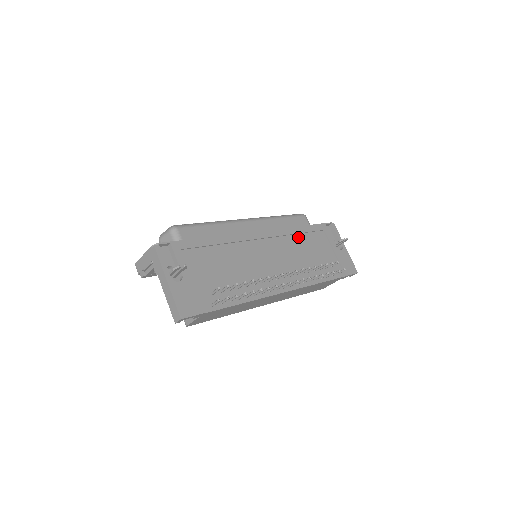
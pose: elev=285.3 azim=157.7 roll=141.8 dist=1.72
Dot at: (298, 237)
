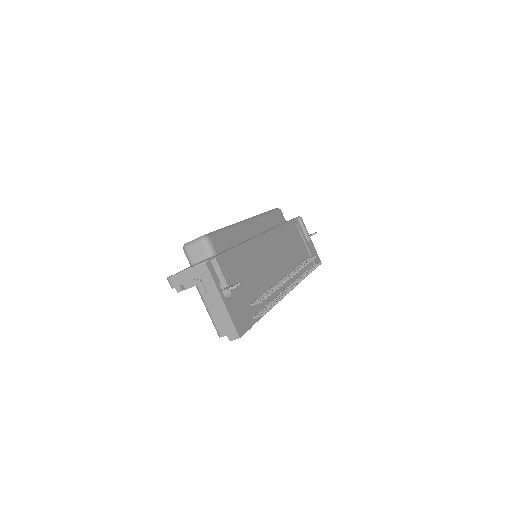
Dot at: (285, 234)
